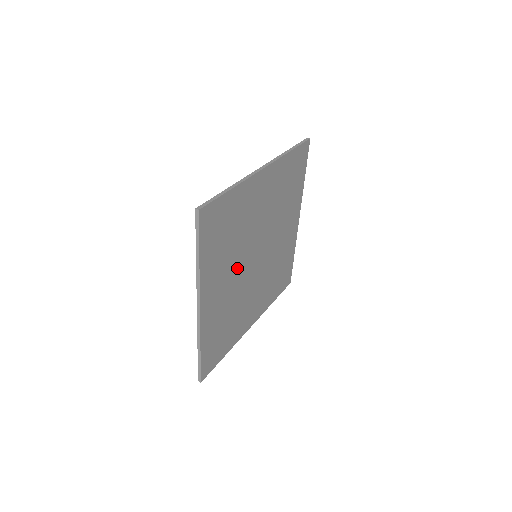
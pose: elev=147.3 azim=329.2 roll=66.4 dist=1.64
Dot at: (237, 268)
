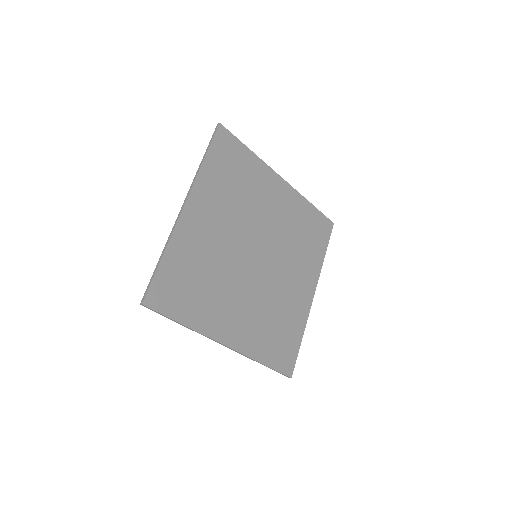
Dot at: (240, 286)
